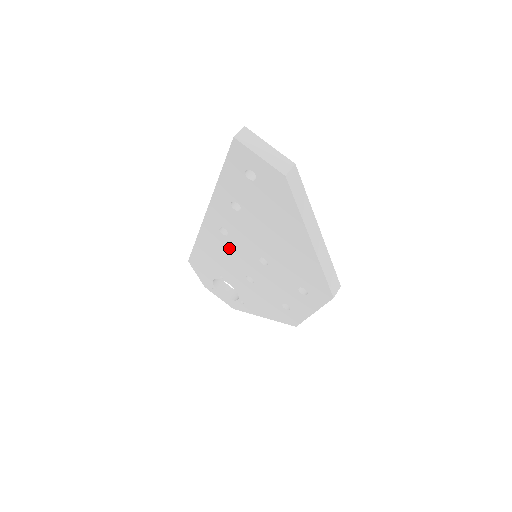
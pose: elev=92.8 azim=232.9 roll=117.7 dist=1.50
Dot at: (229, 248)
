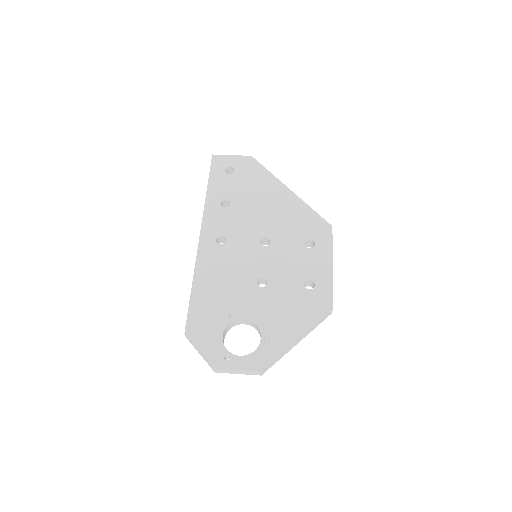
Dot at: (230, 257)
